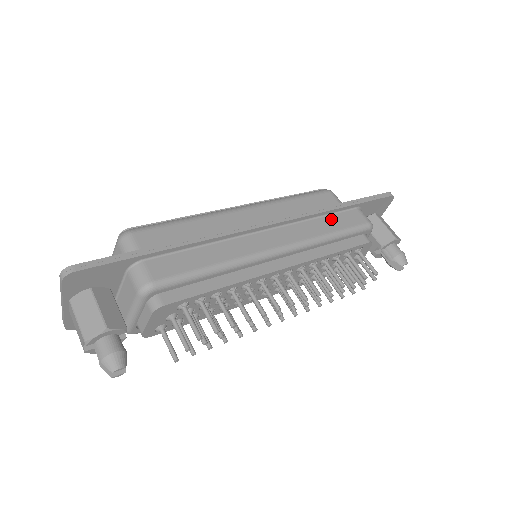
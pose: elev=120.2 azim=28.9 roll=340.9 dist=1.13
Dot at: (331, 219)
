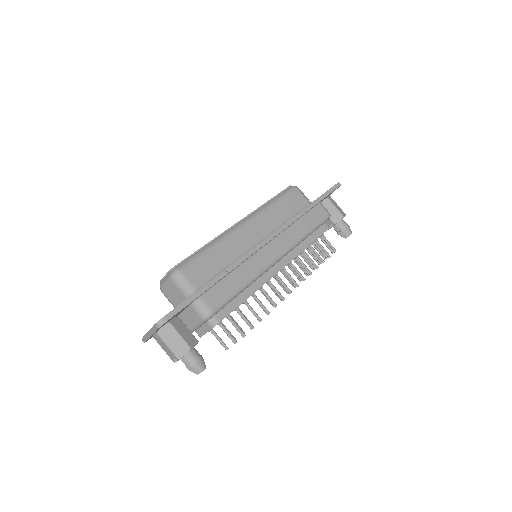
Dot at: (305, 220)
